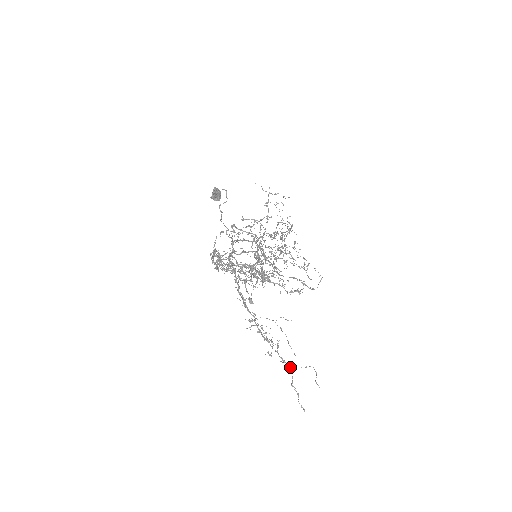
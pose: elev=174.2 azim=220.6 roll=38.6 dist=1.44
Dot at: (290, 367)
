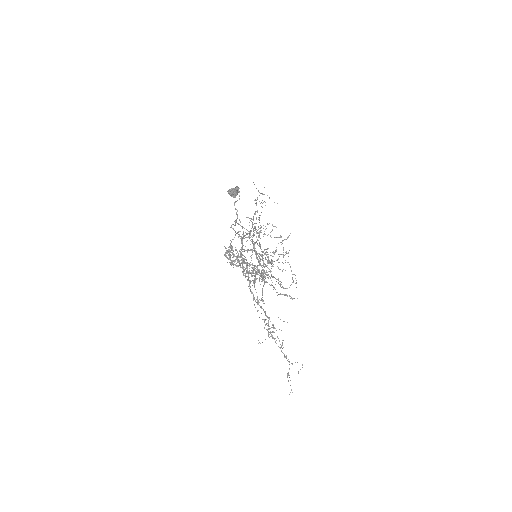
Dot at: (289, 362)
